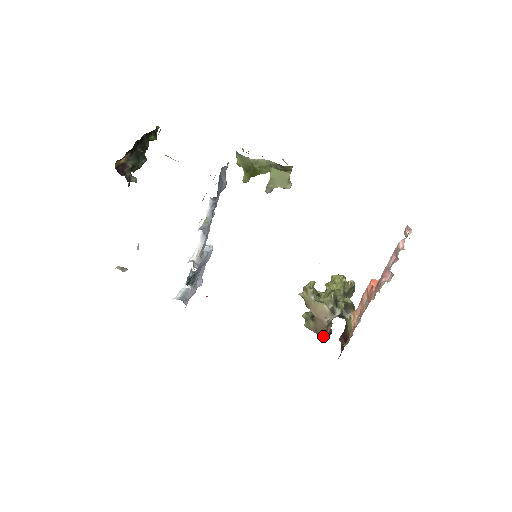
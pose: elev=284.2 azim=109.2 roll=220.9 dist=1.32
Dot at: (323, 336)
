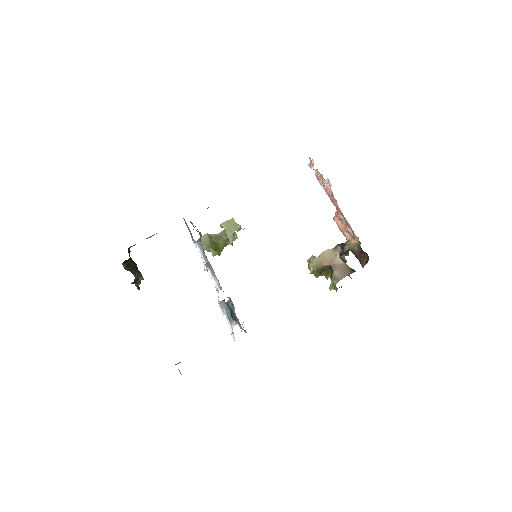
Dot at: (351, 273)
